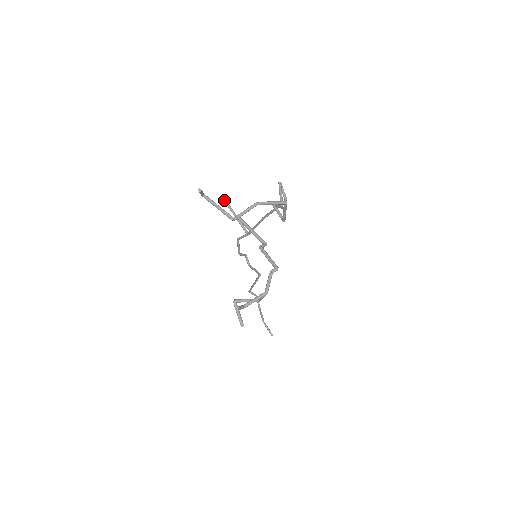
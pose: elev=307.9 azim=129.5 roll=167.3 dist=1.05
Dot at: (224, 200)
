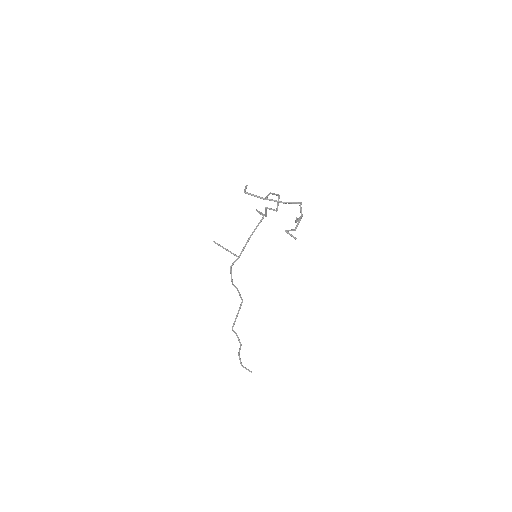
Dot at: (216, 243)
